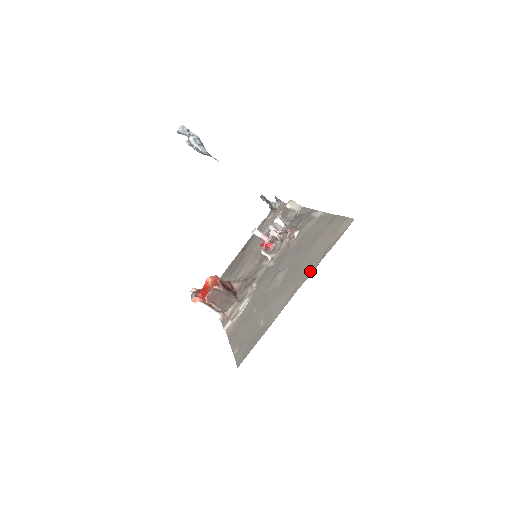
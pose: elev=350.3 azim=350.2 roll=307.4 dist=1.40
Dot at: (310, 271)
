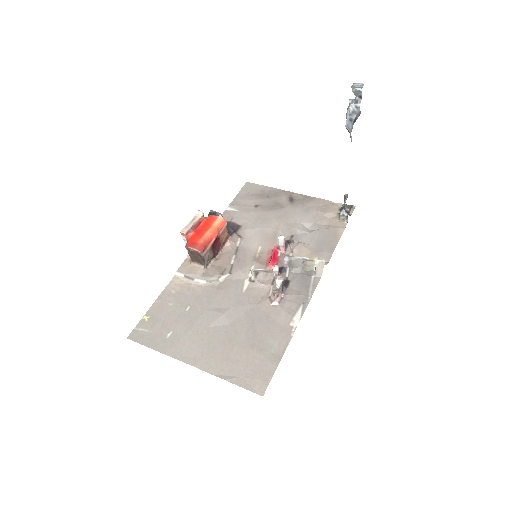
Dot at: (213, 369)
